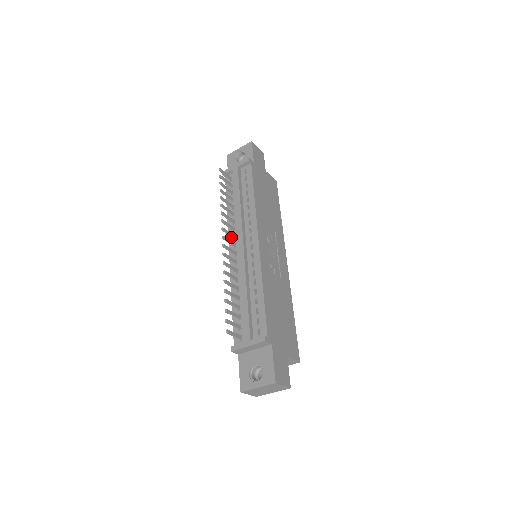
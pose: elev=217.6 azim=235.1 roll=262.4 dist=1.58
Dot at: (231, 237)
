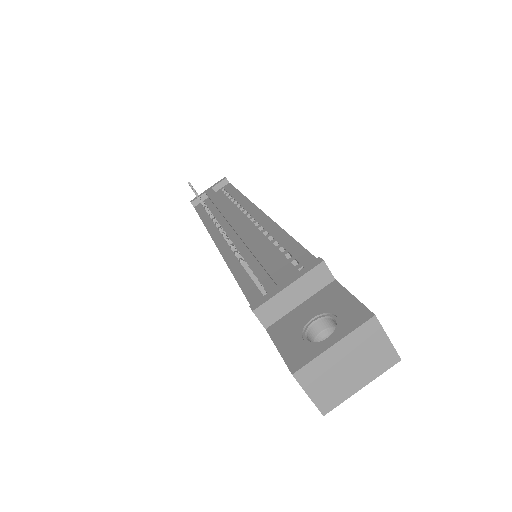
Dot at: (215, 232)
